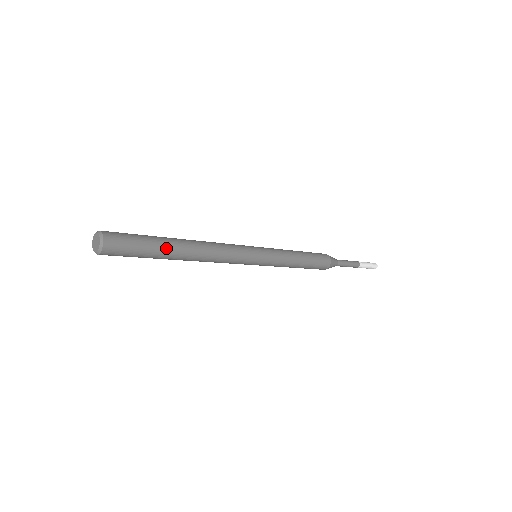
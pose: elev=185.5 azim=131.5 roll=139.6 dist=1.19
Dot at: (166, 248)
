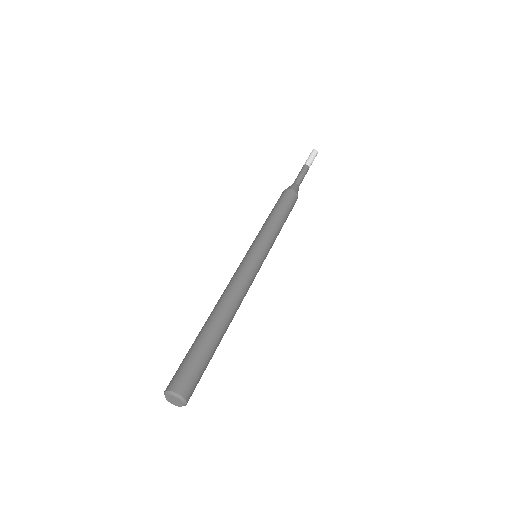
Dot at: occluded
